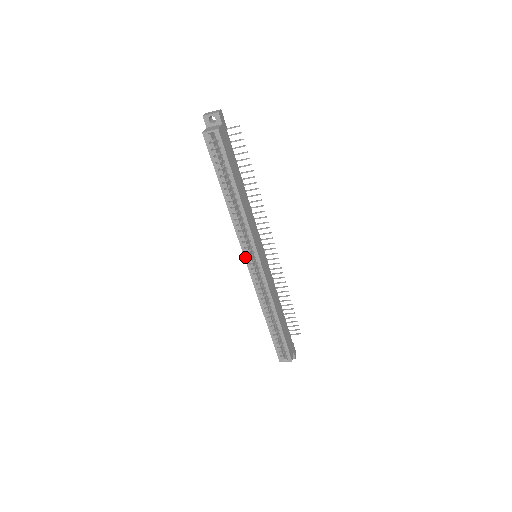
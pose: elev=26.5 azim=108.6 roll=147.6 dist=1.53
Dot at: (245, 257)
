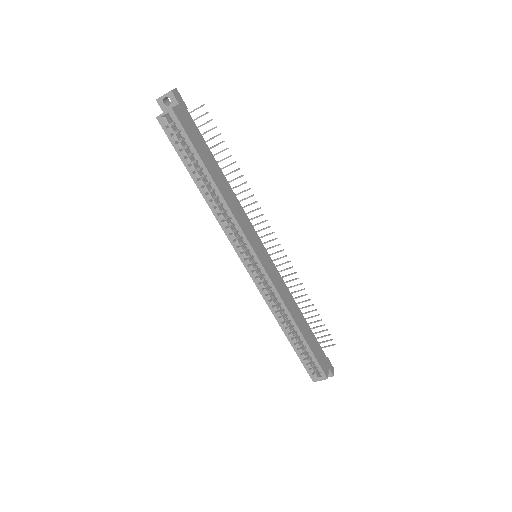
Dot at: (241, 258)
